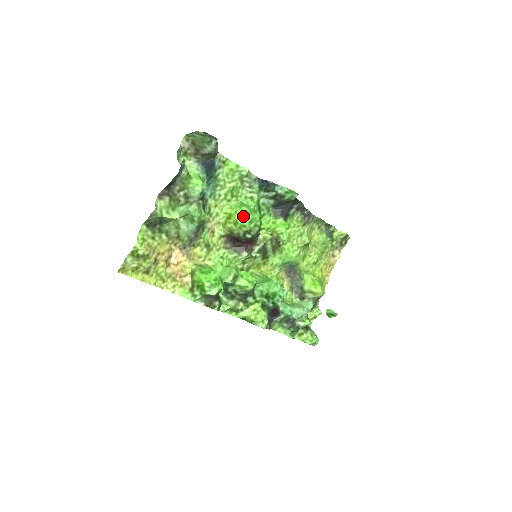
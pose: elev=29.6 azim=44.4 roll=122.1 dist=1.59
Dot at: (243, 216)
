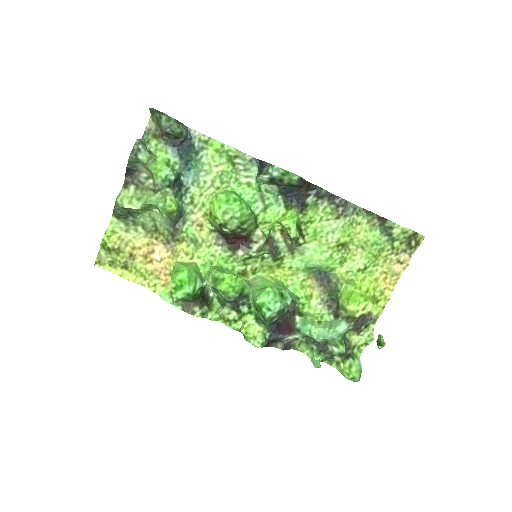
Dot at: (216, 206)
